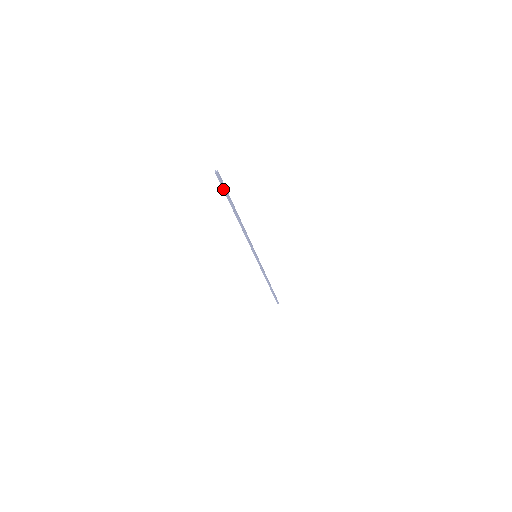
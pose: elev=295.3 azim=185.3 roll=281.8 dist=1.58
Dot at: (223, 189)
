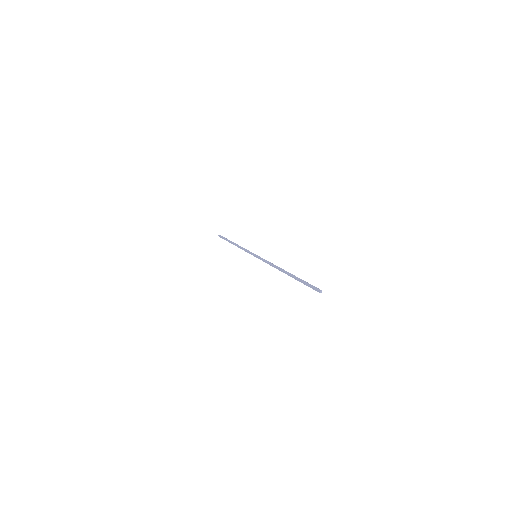
Dot at: (307, 284)
